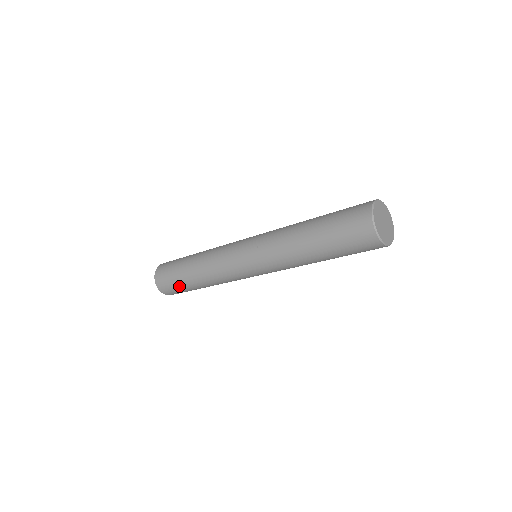
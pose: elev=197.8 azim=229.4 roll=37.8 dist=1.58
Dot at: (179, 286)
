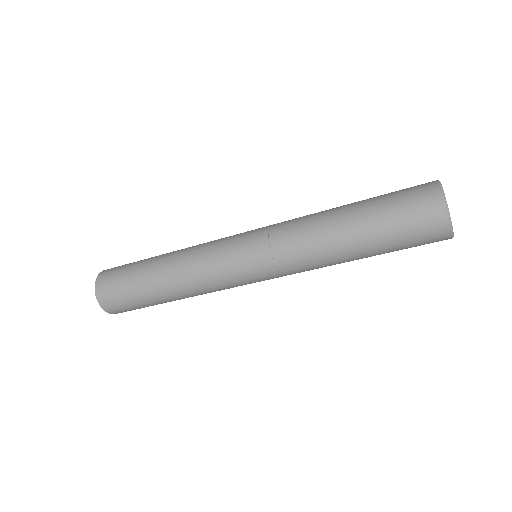
Dot at: (139, 304)
